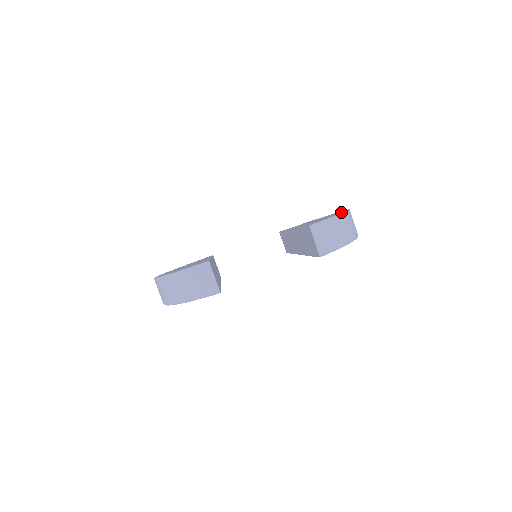
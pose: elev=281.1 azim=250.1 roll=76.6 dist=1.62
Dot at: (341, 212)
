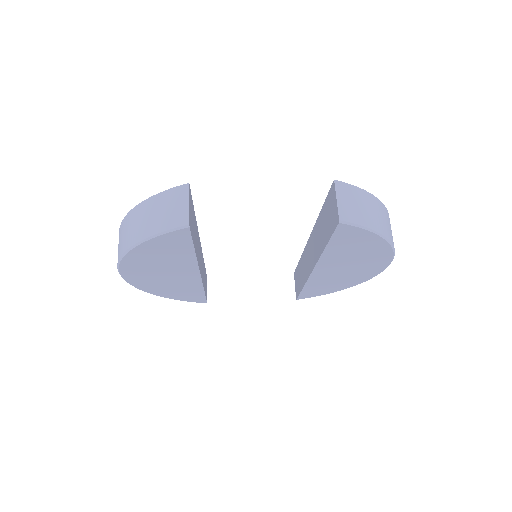
Dot at: occluded
